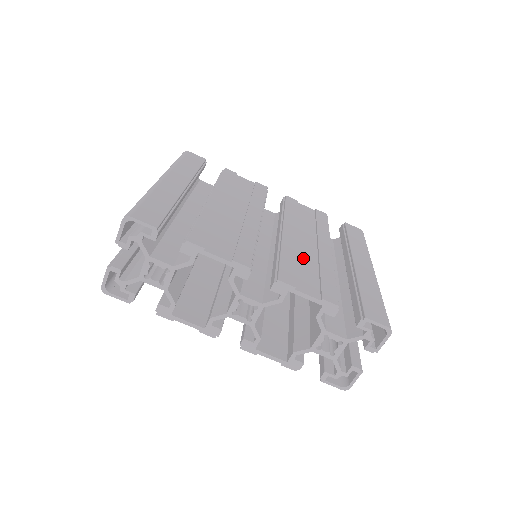
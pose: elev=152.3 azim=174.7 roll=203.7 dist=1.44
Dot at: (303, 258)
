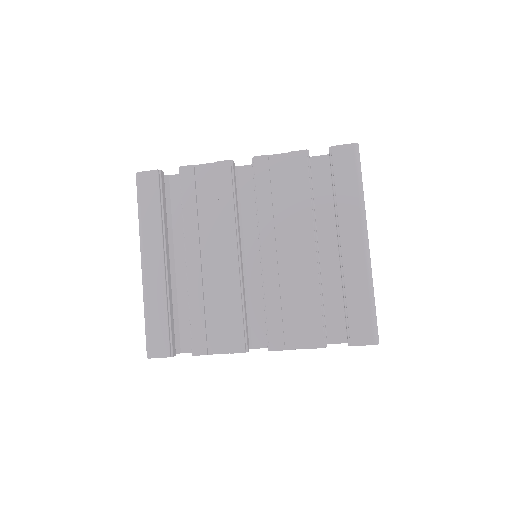
Dot at: (287, 289)
